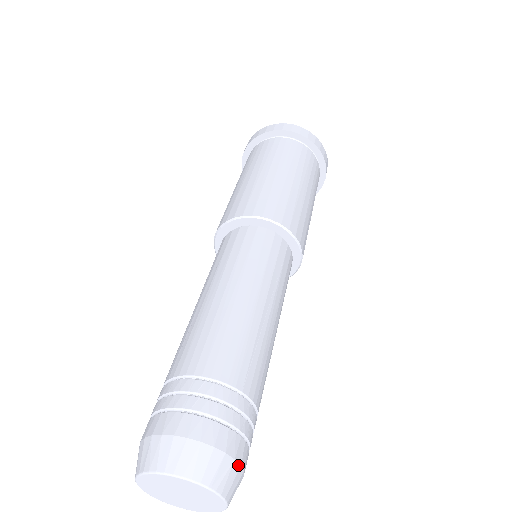
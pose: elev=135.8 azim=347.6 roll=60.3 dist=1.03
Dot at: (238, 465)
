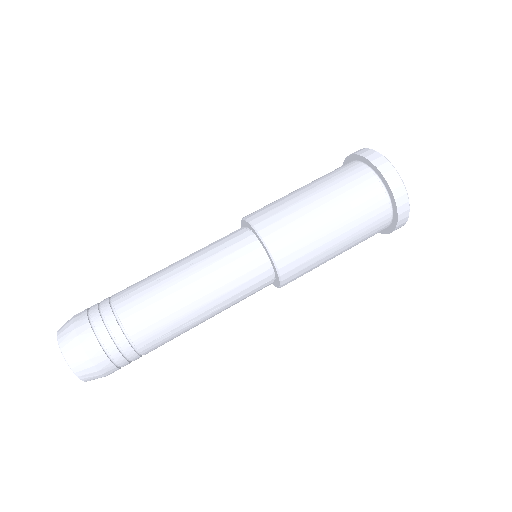
Dot at: (103, 376)
